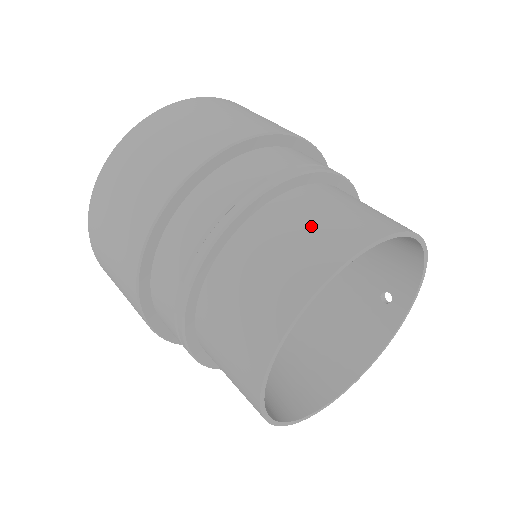
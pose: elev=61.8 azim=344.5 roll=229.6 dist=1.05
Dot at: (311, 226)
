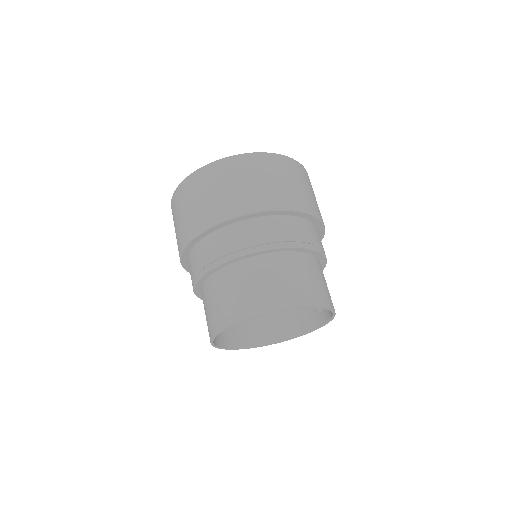
Dot at: (256, 286)
